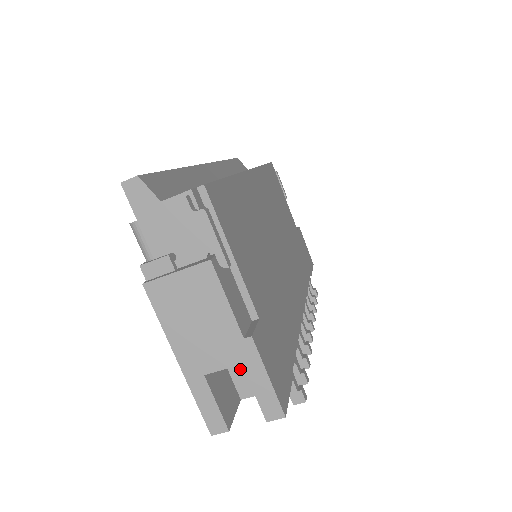
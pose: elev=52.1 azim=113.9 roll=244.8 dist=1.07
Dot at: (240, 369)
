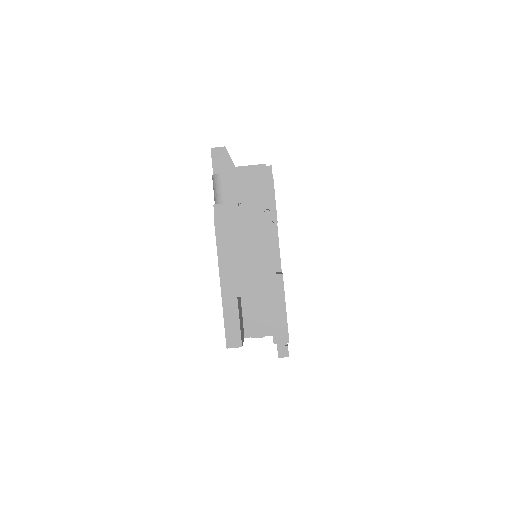
Dot at: (252, 312)
